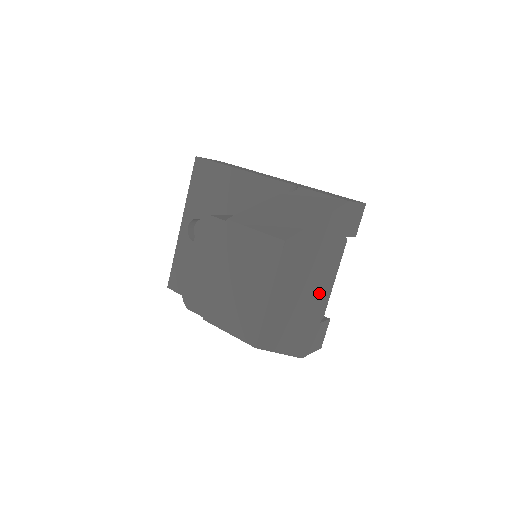
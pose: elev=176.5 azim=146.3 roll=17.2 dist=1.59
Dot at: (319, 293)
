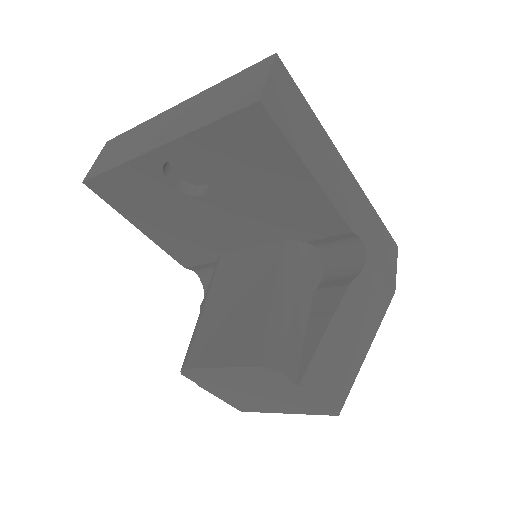
Dot at: occluded
